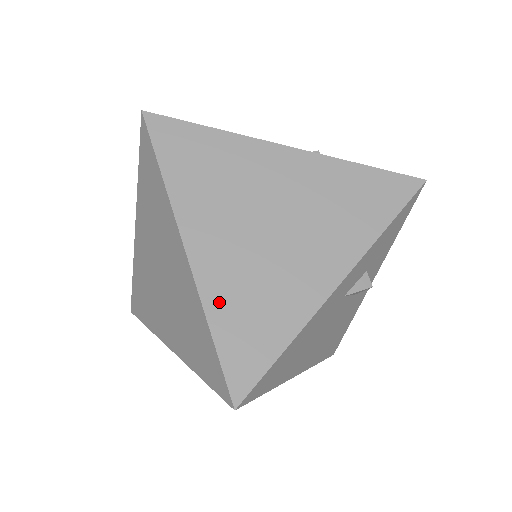
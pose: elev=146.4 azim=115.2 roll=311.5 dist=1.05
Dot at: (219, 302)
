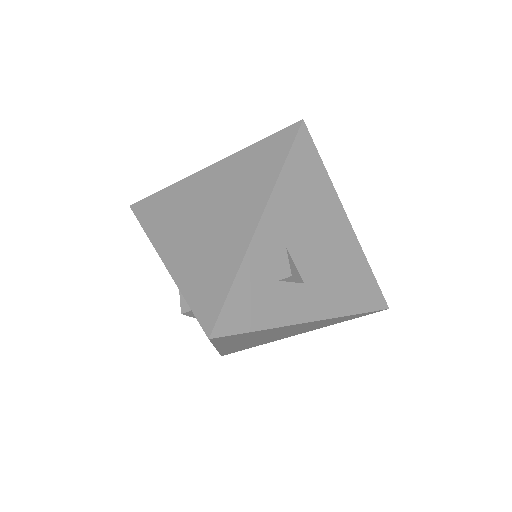
Dot at: occluded
